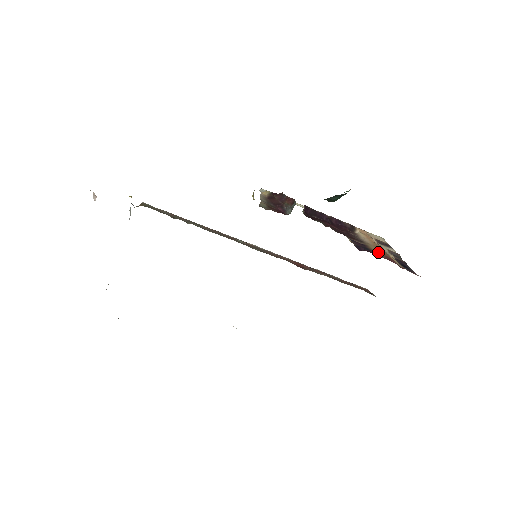
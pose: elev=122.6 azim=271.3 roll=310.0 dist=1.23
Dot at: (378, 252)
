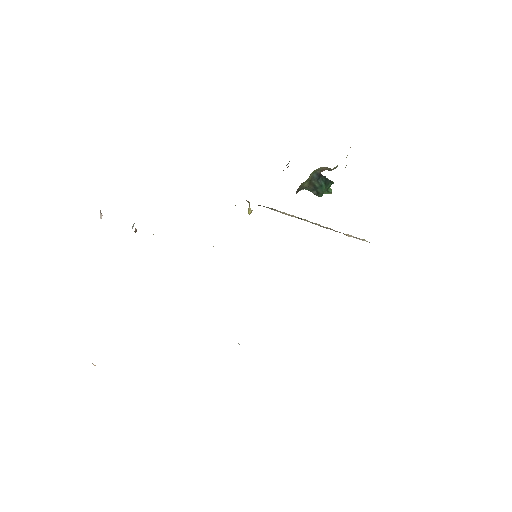
Dot at: occluded
